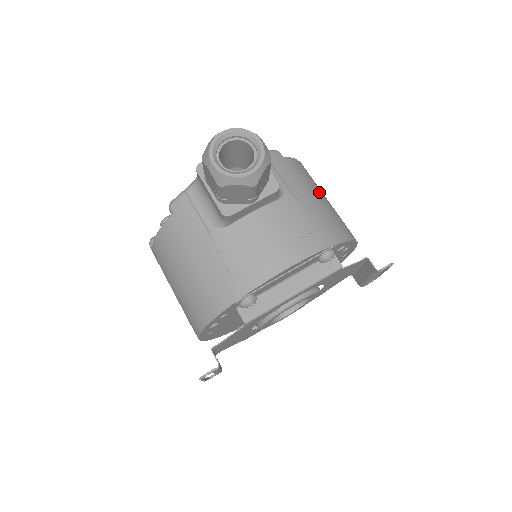
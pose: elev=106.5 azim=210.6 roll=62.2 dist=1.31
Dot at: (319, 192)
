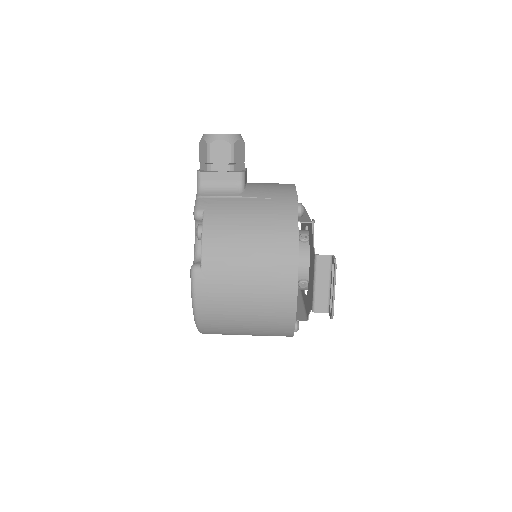
Dot at: occluded
